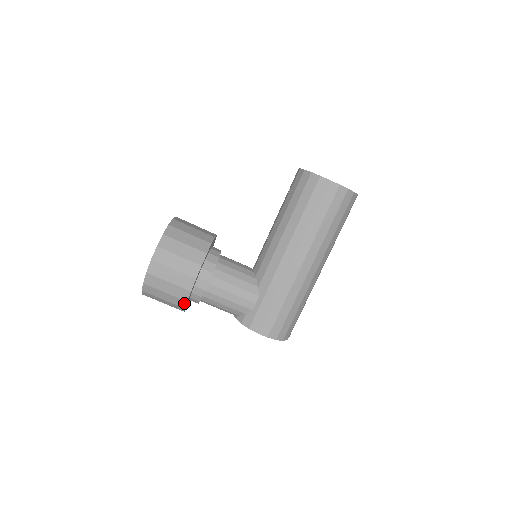
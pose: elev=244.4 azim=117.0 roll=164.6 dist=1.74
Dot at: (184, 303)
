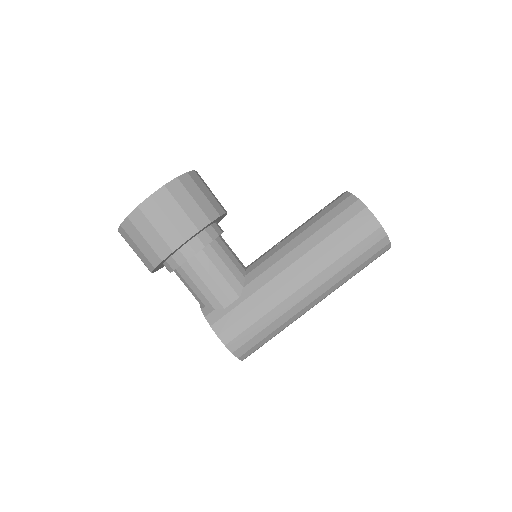
Dot at: (158, 261)
